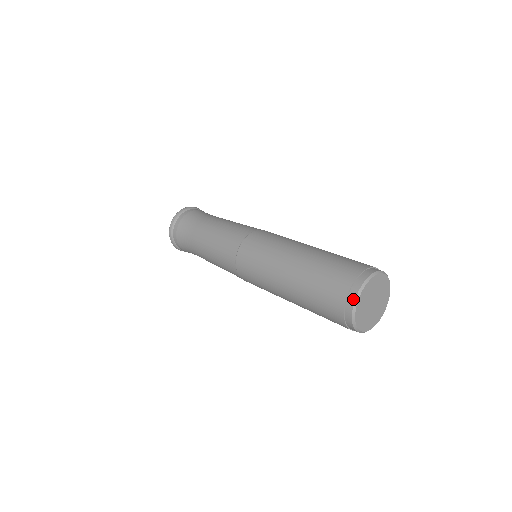
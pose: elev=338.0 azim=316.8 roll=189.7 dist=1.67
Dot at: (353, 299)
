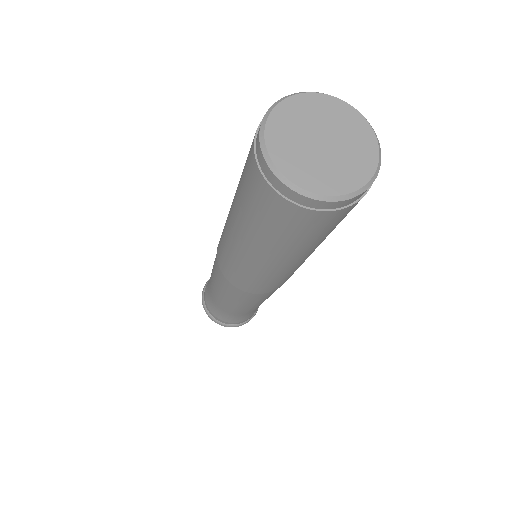
Dot at: occluded
